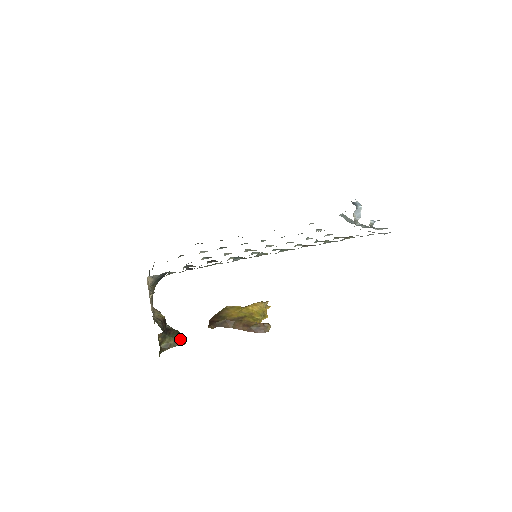
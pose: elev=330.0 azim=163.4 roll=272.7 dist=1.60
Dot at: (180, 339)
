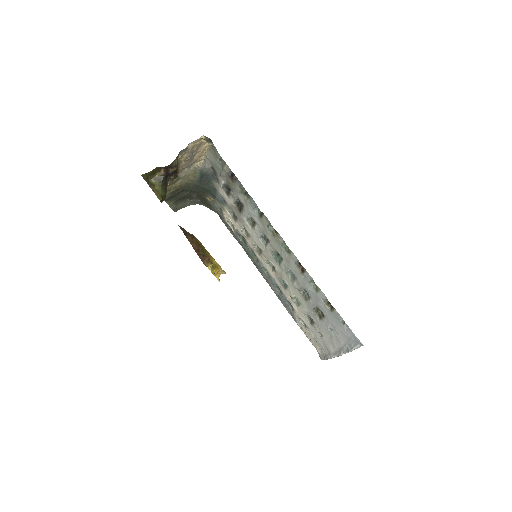
Dot at: (162, 195)
